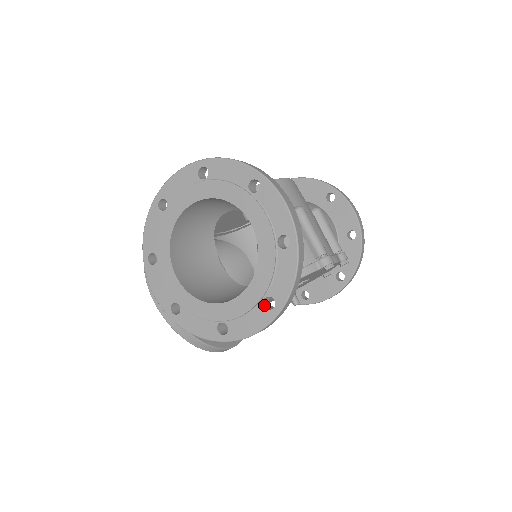
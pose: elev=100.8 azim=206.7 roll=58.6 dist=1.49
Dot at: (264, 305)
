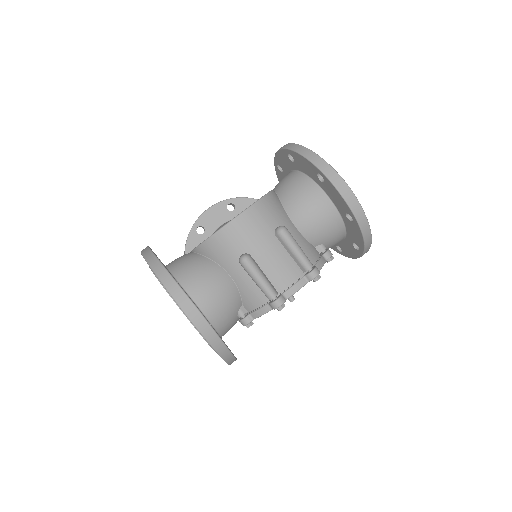
Dot at: occluded
